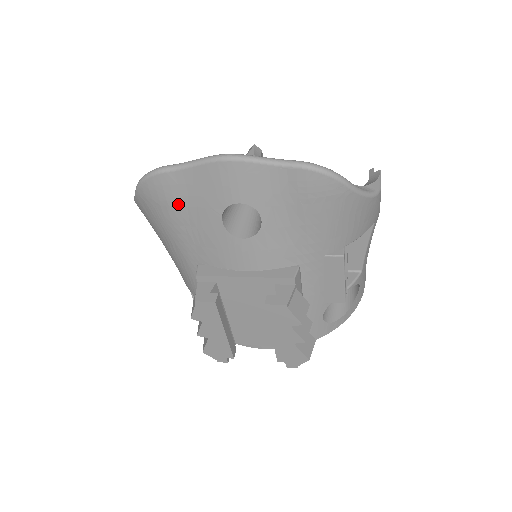
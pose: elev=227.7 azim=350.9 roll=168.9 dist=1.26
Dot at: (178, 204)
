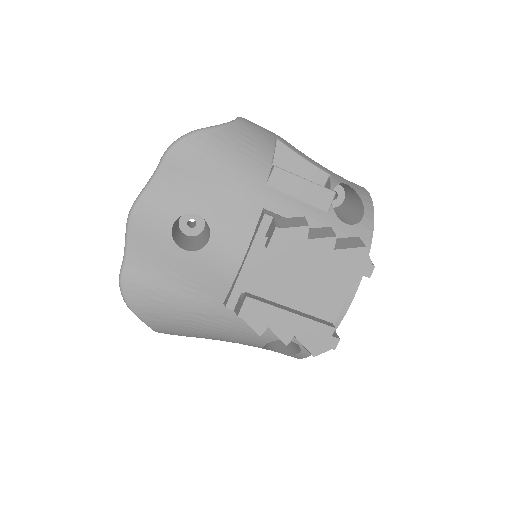
Dot at: (156, 281)
